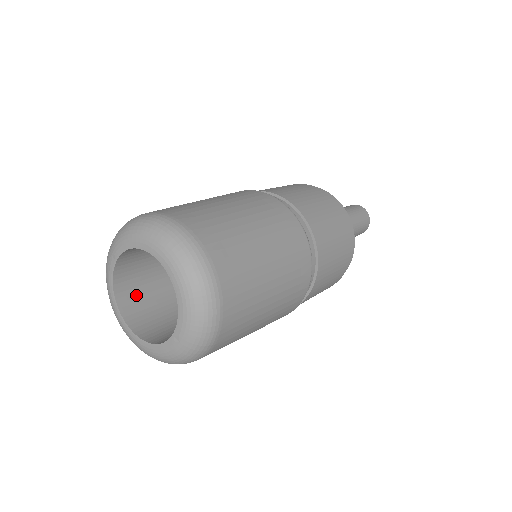
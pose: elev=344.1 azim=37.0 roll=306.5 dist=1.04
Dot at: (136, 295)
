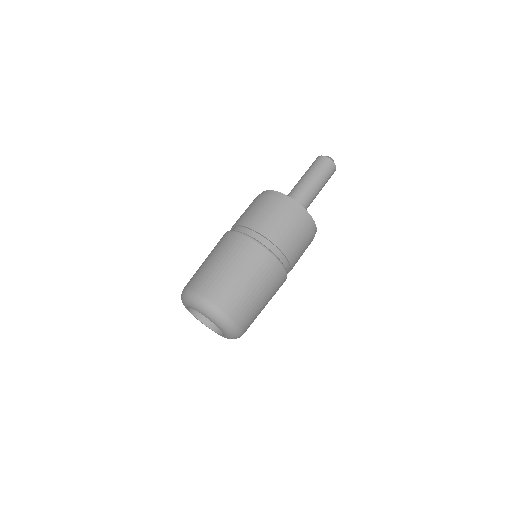
Dot at: occluded
